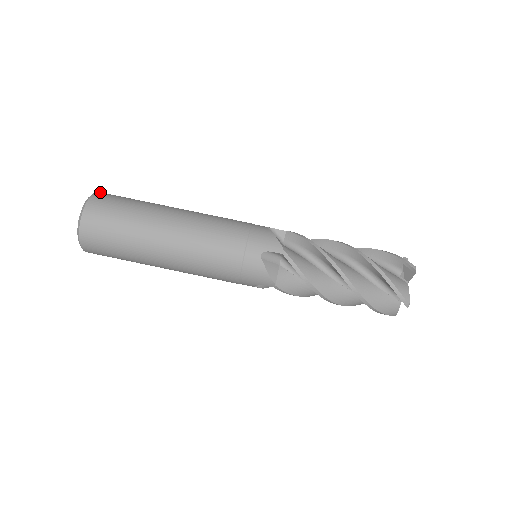
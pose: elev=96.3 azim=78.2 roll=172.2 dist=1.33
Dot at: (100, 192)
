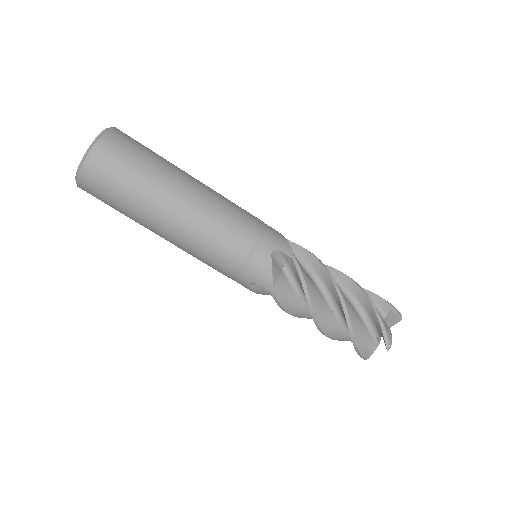
Dot at: occluded
